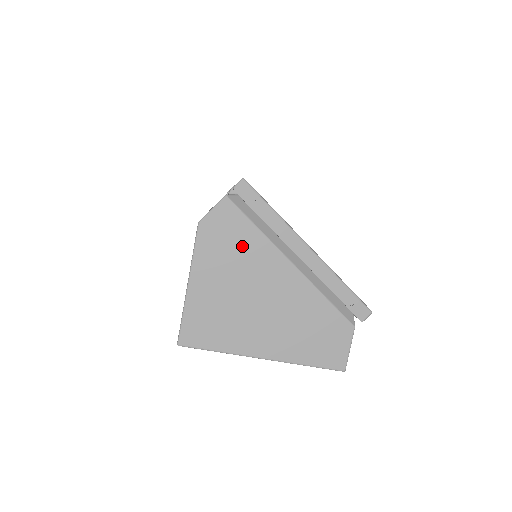
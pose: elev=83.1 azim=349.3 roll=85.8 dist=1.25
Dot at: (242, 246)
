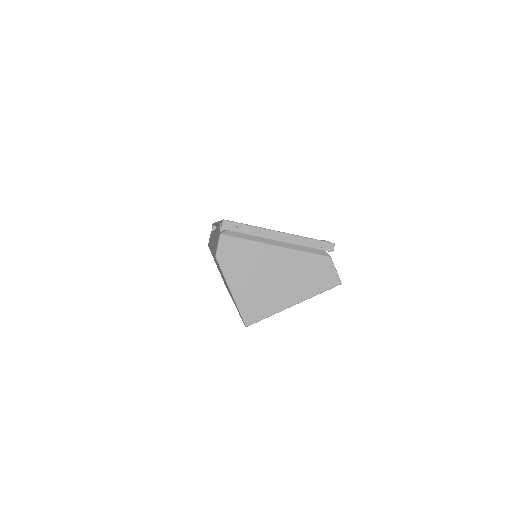
Dot at: (245, 254)
